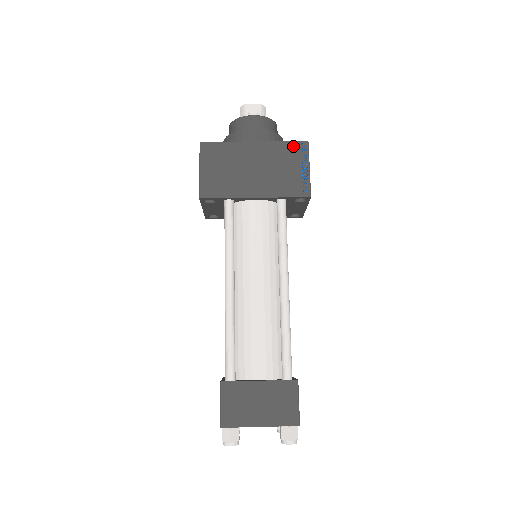
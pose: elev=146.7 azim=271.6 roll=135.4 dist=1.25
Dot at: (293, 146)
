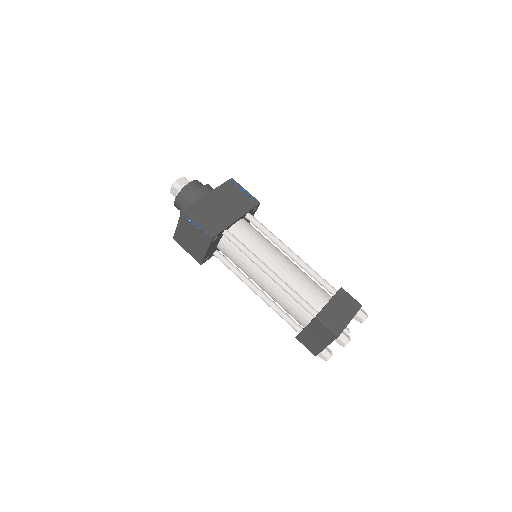
Dot at: (228, 184)
